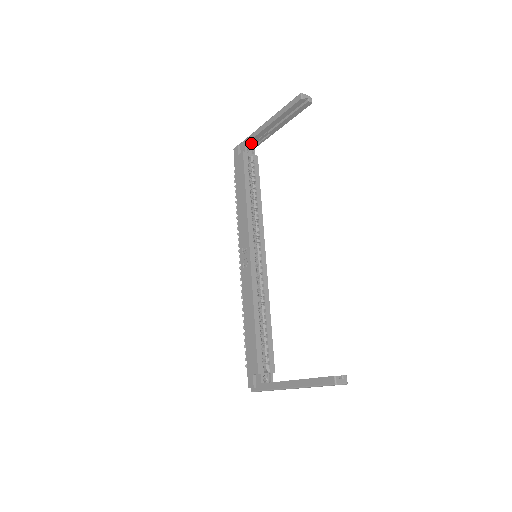
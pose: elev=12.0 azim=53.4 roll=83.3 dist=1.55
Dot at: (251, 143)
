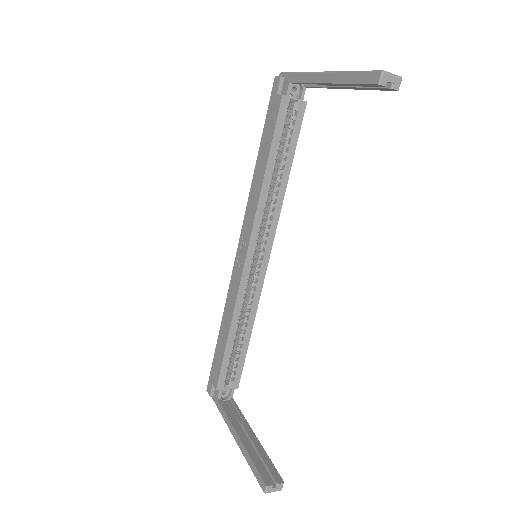
Dot at: occluded
